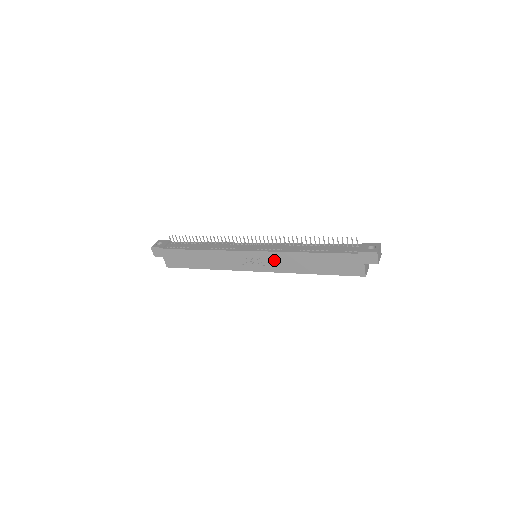
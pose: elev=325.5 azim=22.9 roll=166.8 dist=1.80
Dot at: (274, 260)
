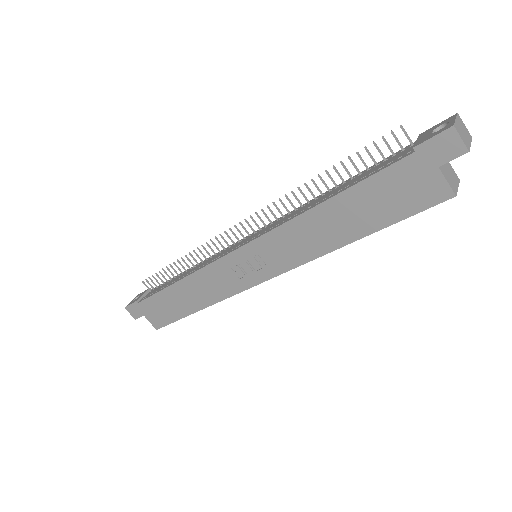
Dot at: (278, 247)
